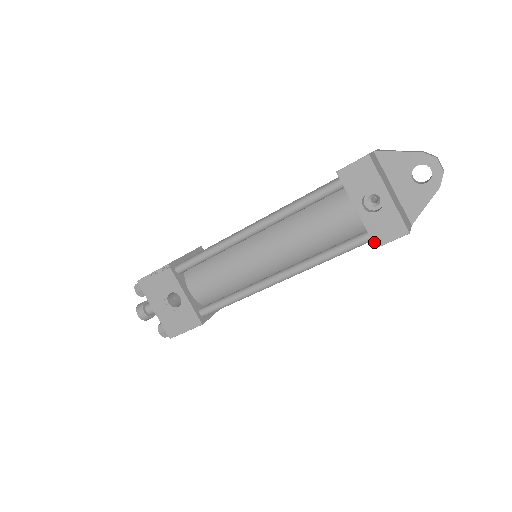
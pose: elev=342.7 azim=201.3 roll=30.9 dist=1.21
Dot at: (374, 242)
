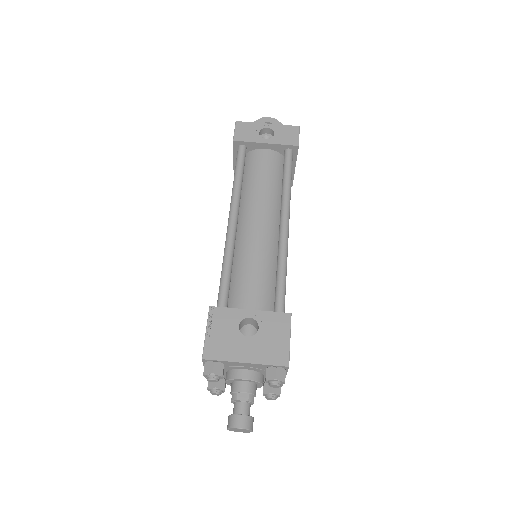
Dot at: (294, 145)
